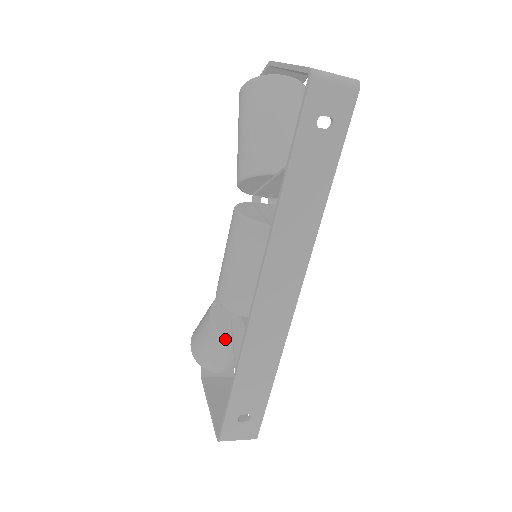
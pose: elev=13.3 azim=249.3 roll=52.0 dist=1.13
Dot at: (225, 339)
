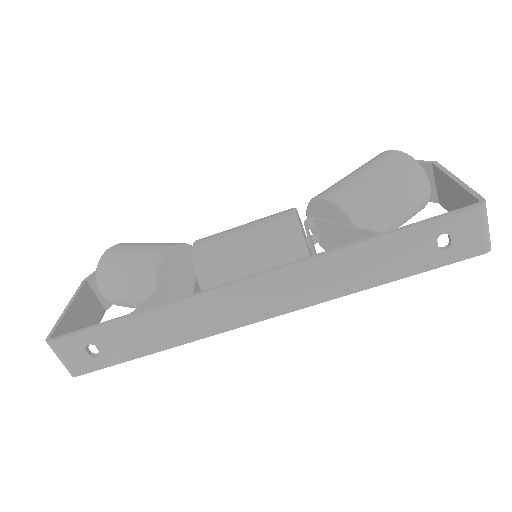
Dot at: (157, 278)
